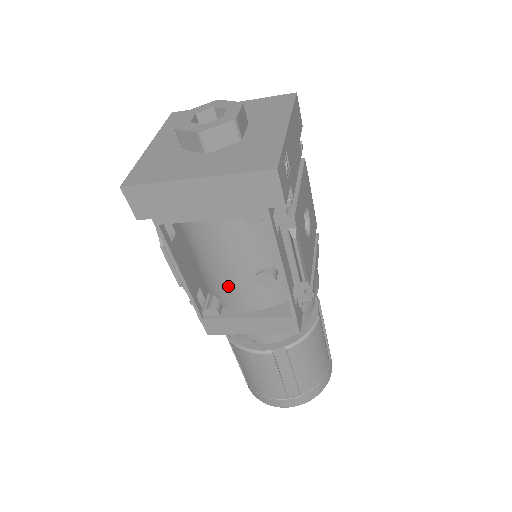
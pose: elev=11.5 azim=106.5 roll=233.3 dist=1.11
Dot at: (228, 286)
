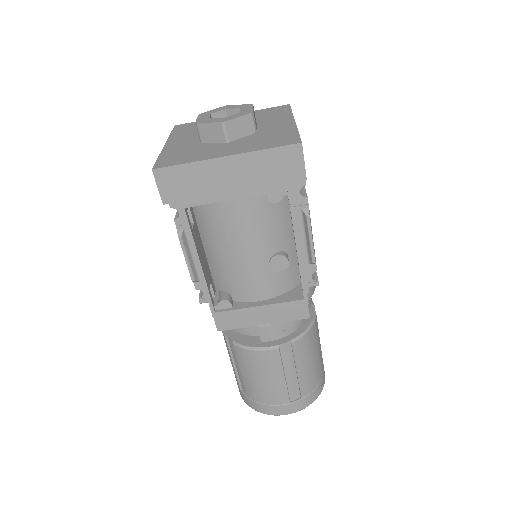
Dot at: (242, 274)
